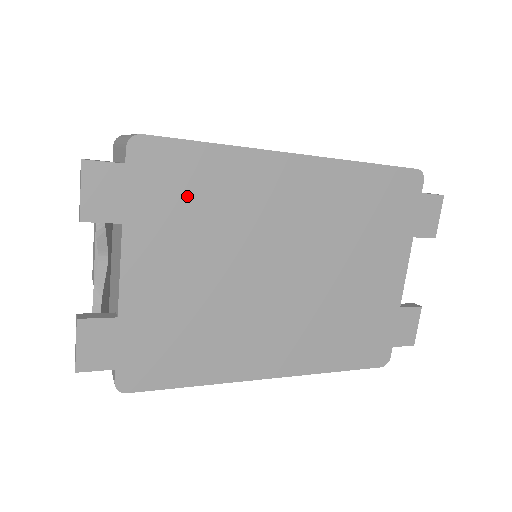
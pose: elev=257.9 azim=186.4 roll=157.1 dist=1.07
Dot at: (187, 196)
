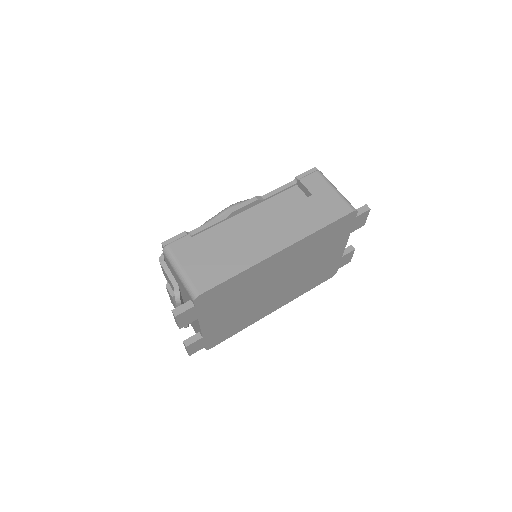
Dot at: (225, 296)
